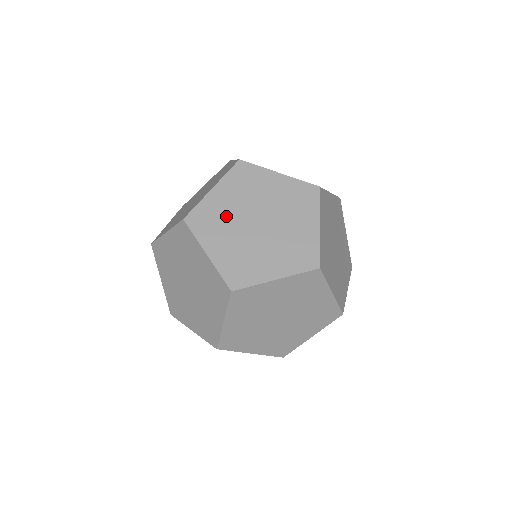
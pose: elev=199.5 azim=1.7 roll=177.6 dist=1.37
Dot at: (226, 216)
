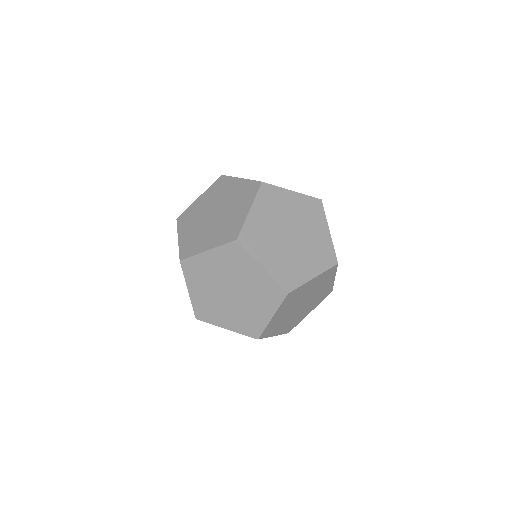
Dot at: (267, 232)
